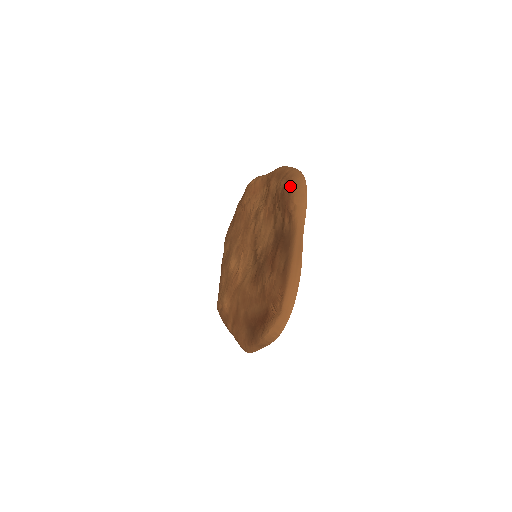
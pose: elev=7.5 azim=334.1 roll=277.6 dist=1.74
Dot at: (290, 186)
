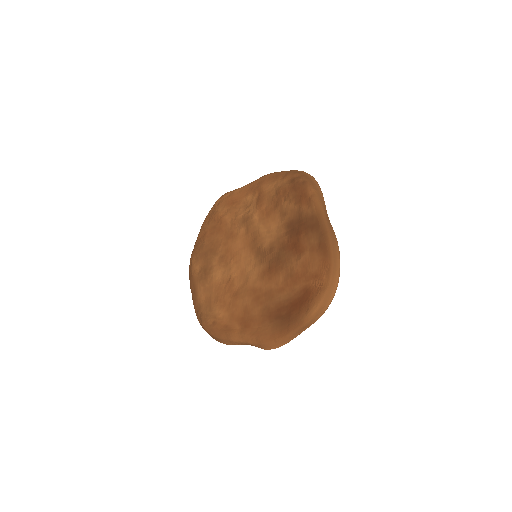
Dot at: (301, 178)
